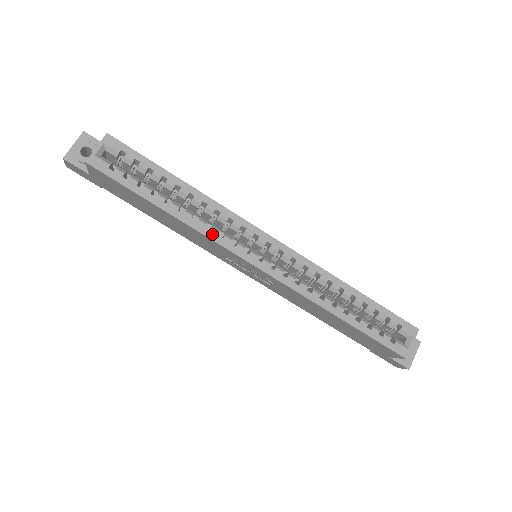
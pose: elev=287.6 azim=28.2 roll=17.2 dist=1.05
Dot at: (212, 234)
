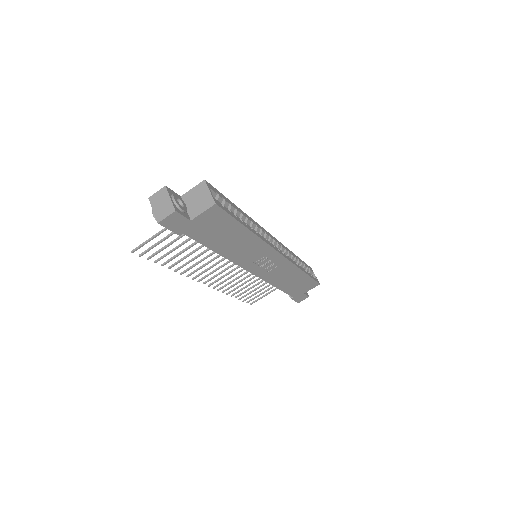
Dot at: (265, 240)
